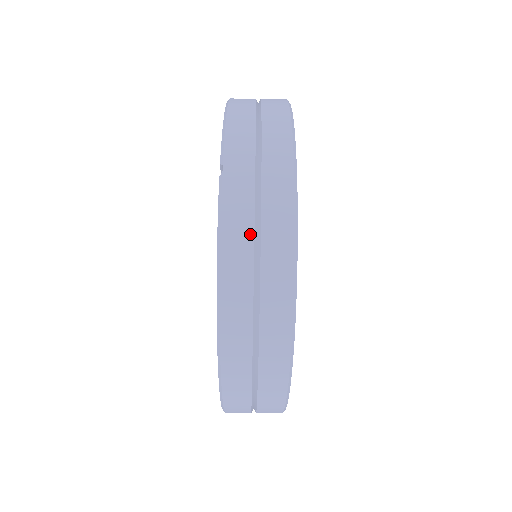
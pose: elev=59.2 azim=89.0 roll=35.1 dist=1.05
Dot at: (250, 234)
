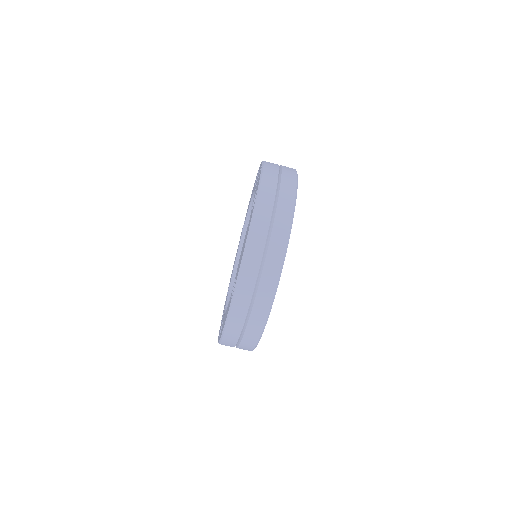
Dot at: (276, 179)
